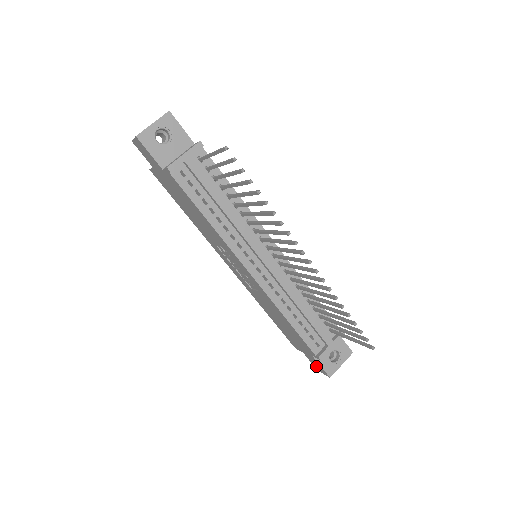
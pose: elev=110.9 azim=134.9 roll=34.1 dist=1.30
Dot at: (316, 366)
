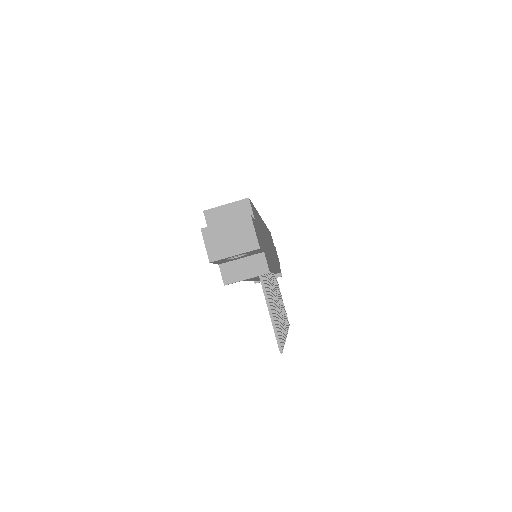
Dot at: occluded
